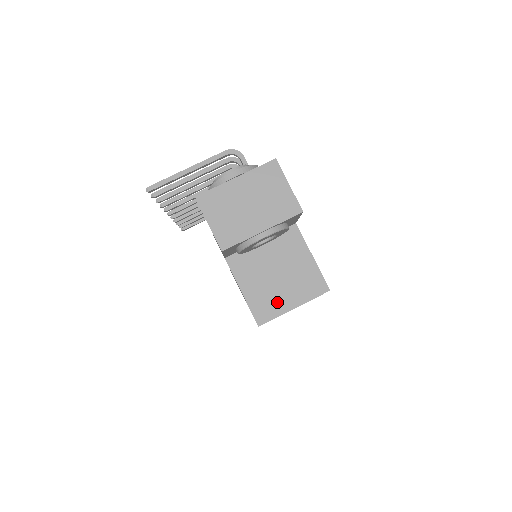
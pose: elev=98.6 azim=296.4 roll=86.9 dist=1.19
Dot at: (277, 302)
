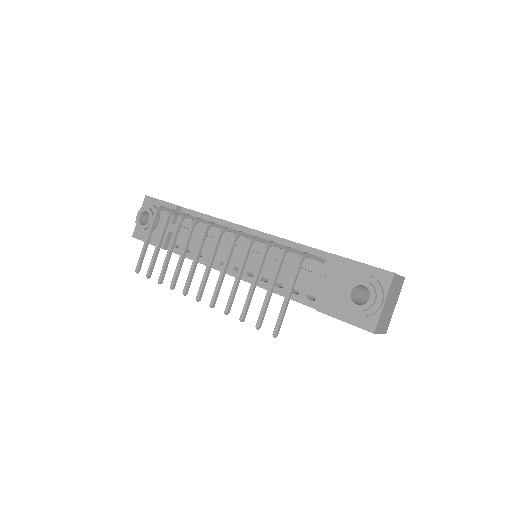
Dot at: occluded
